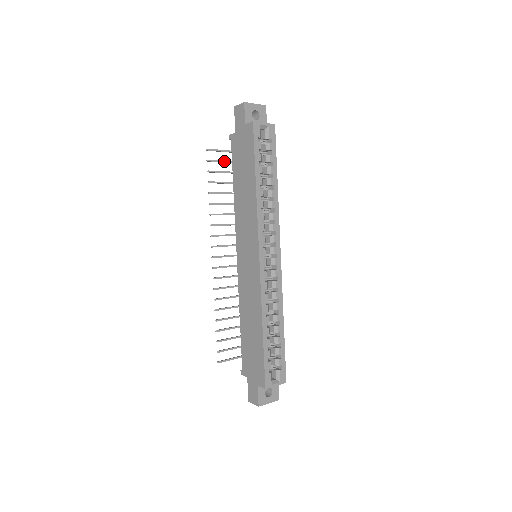
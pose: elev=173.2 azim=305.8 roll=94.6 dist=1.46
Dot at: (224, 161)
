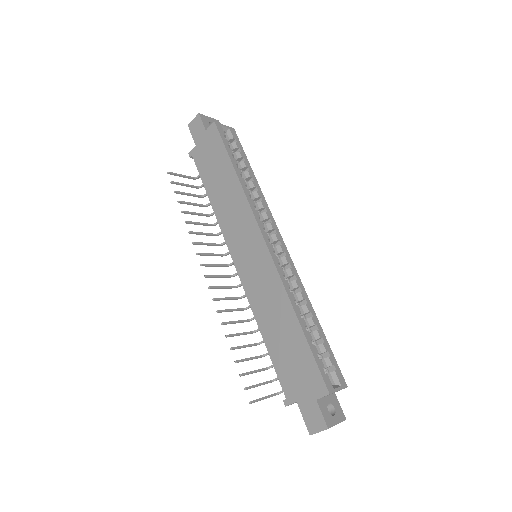
Dot at: (188, 185)
